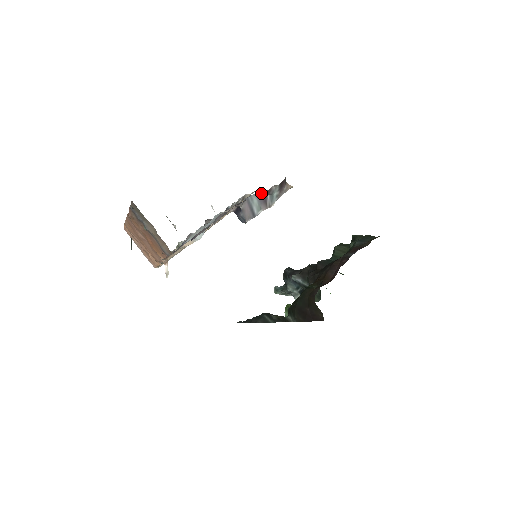
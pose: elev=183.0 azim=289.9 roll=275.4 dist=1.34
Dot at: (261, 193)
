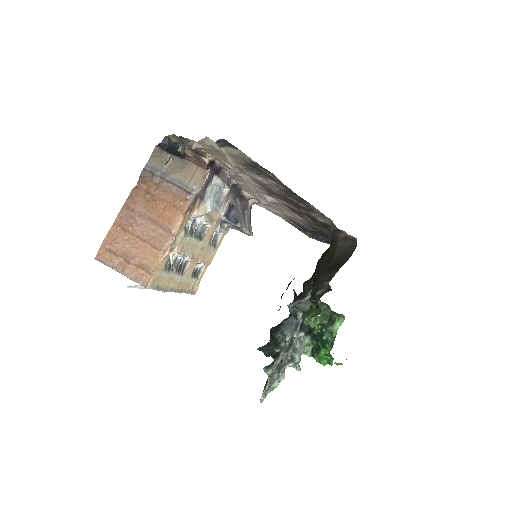
Dot at: (242, 203)
